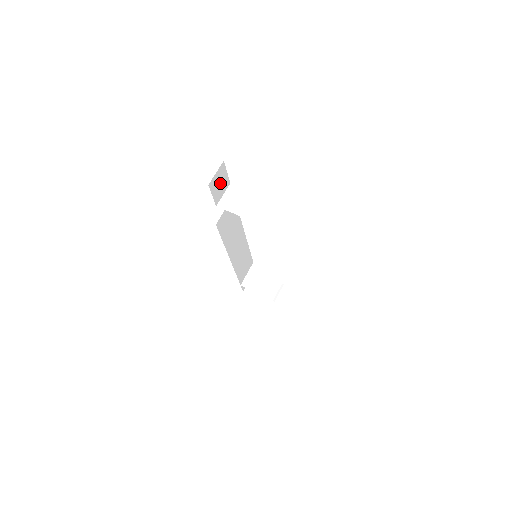
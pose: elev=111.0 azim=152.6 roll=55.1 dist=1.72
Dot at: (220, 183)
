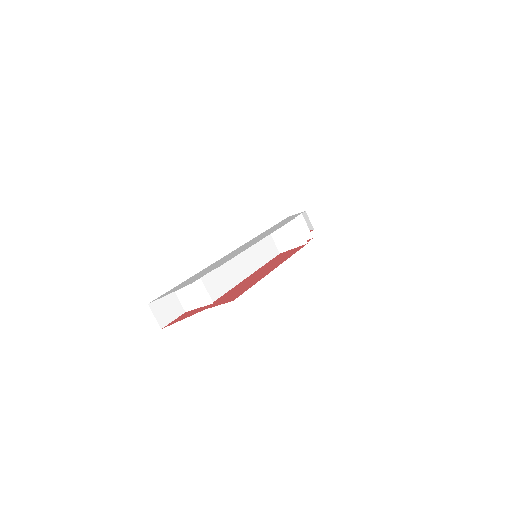
Dot at: (167, 307)
